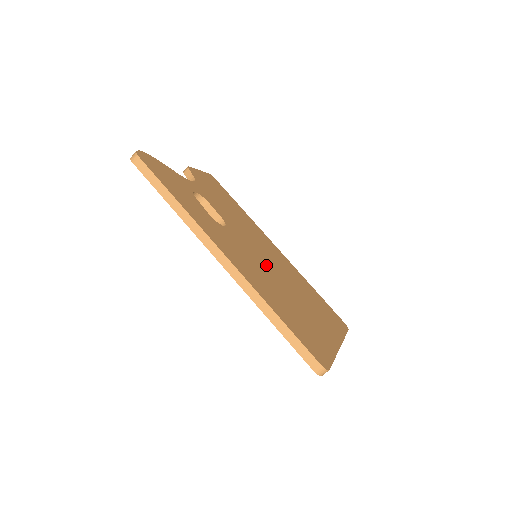
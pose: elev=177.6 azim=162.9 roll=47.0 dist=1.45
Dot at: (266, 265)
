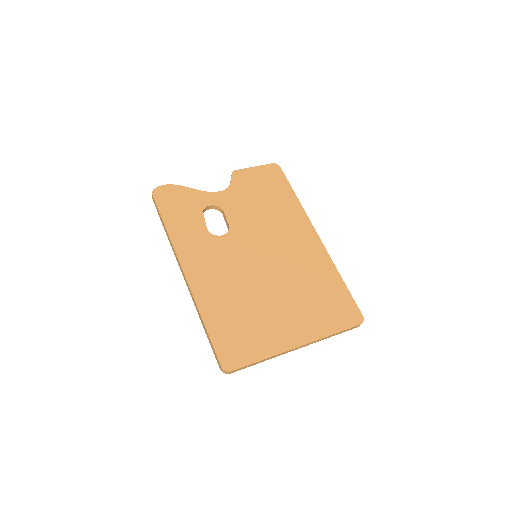
Dot at: (254, 267)
